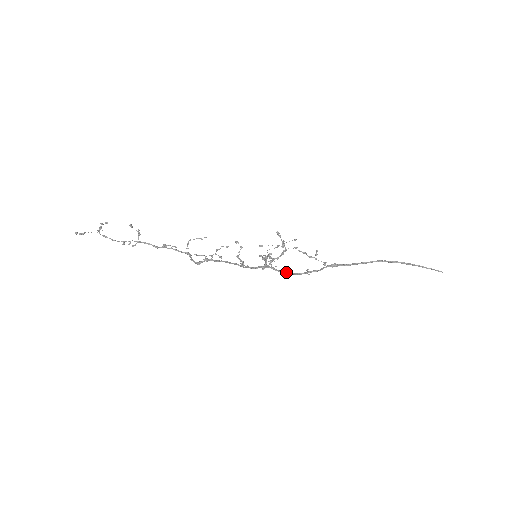
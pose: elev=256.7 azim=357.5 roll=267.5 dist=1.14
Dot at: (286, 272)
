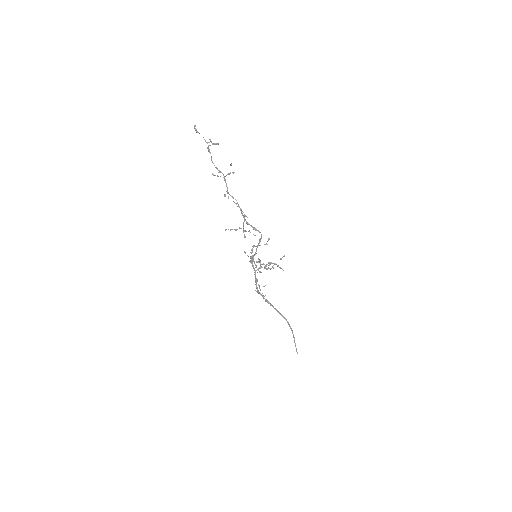
Dot at: occluded
